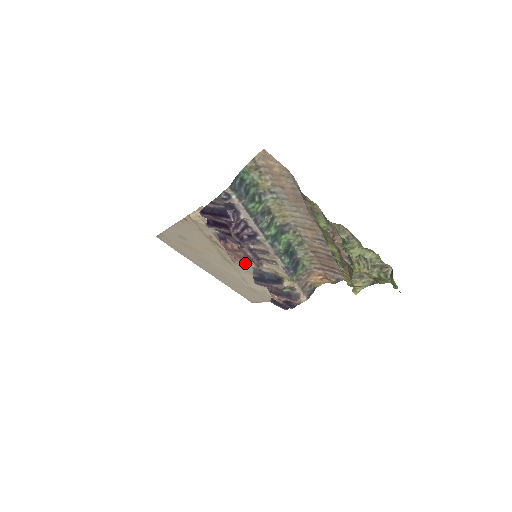
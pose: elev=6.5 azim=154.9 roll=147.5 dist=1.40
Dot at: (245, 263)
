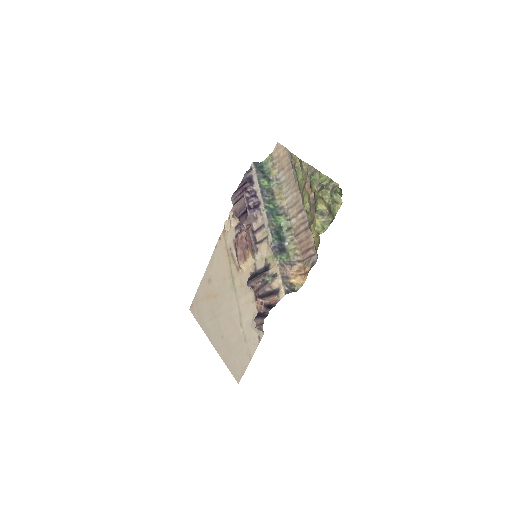
Dot at: (246, 271)
